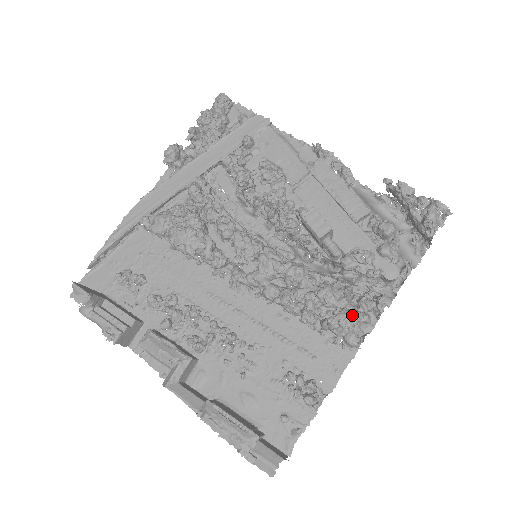
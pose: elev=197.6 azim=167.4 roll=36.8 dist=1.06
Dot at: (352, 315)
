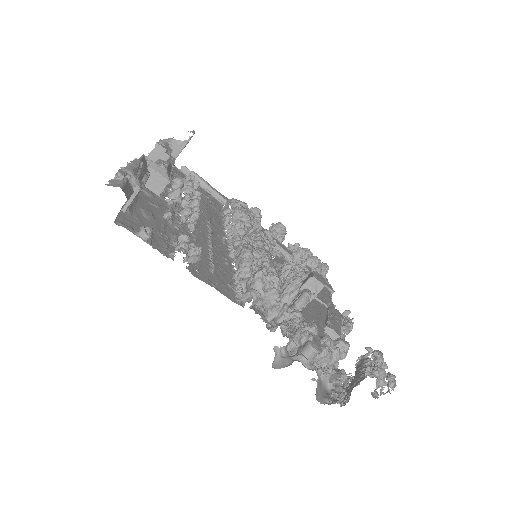
Dot at: (279, 288)
